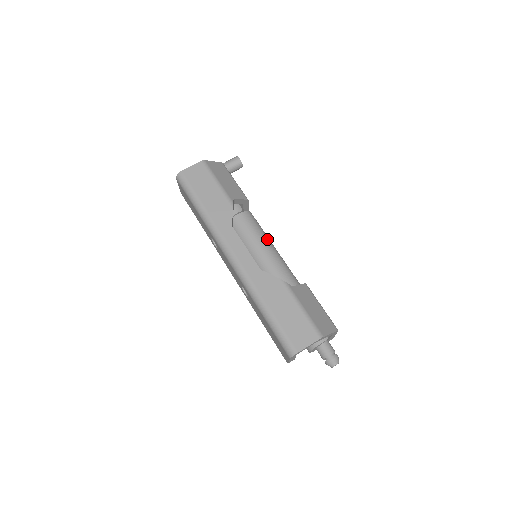
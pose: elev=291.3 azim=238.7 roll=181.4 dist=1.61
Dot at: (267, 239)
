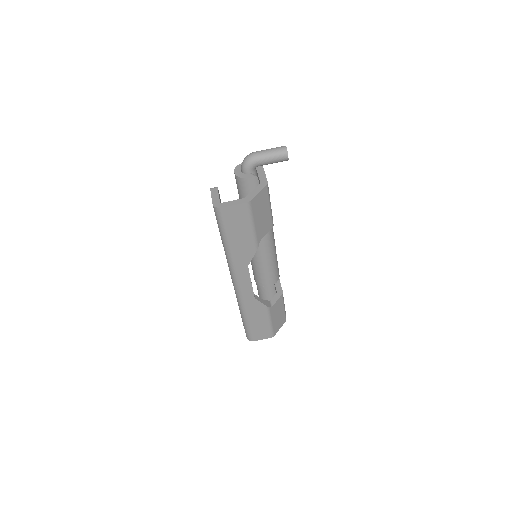
Dot at: (272, 243)
